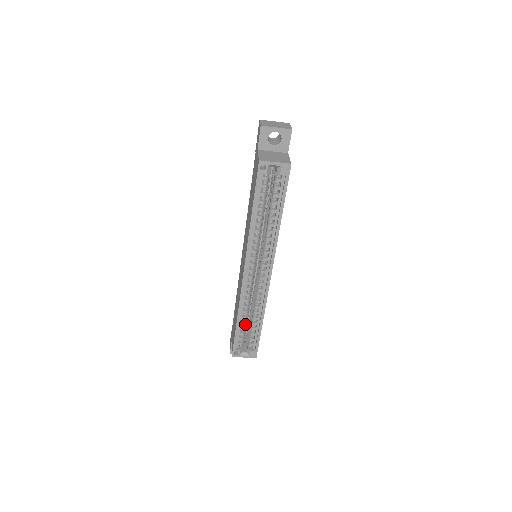
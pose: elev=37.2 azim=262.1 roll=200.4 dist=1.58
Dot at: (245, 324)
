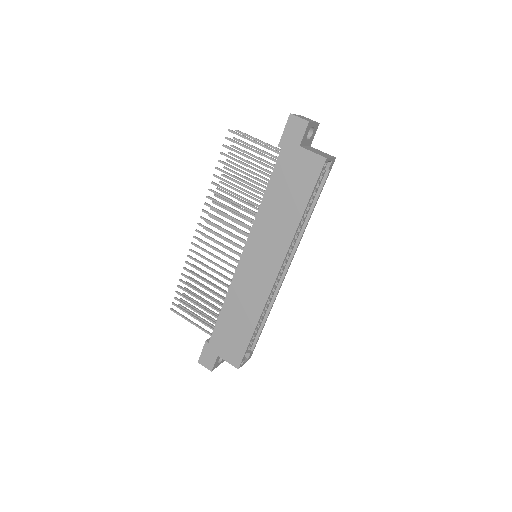
Dot at: occluded
